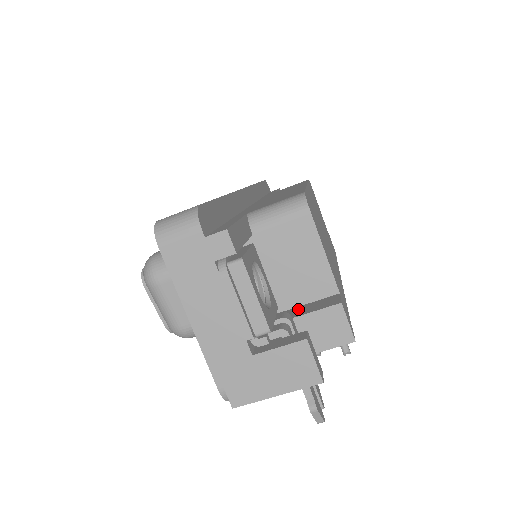
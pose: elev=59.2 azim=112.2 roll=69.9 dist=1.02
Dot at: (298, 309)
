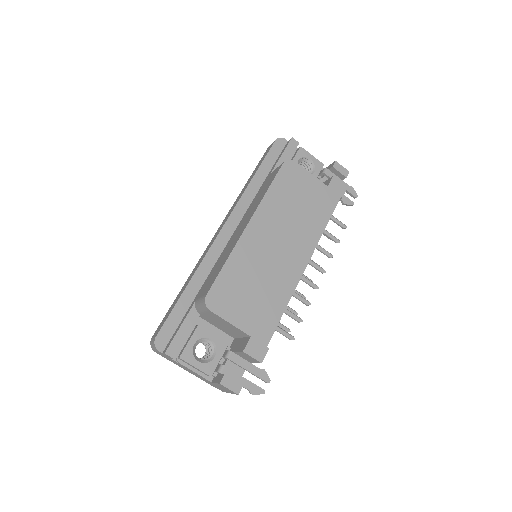
Dot at: (239, 342)
